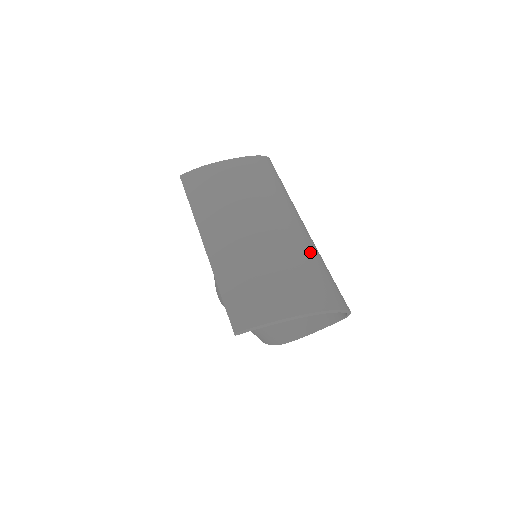
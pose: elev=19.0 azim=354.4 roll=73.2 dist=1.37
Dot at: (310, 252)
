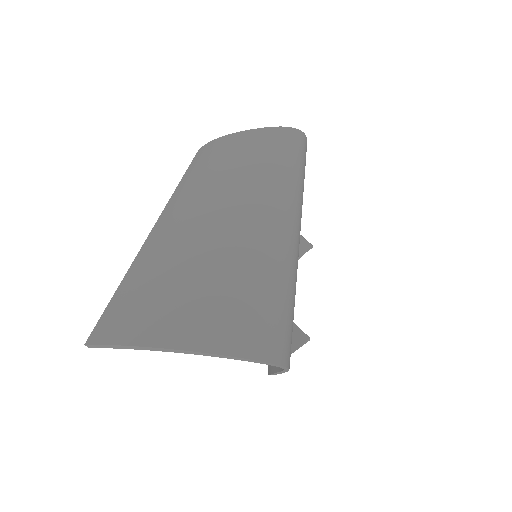
Dot at: (256, 265)
